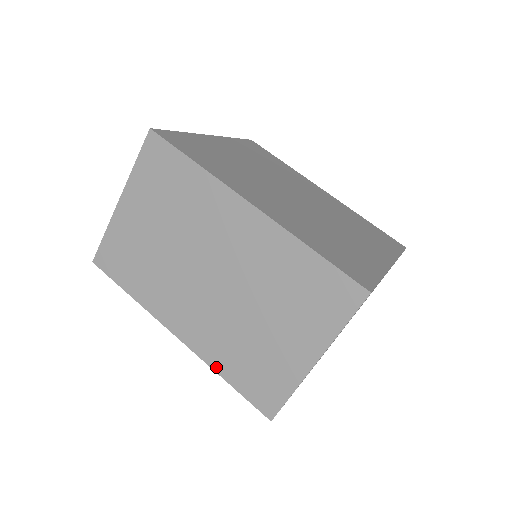
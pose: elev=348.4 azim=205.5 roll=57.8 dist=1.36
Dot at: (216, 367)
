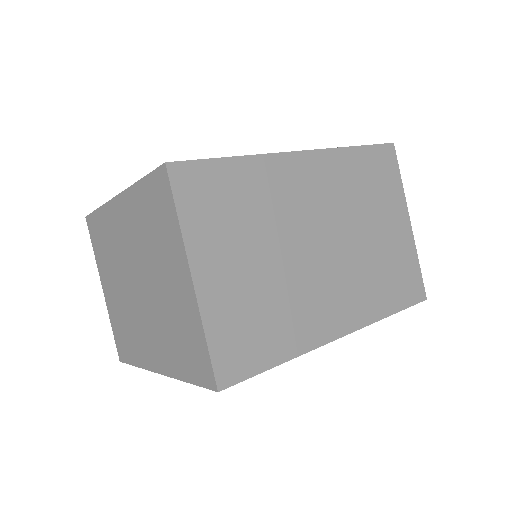
Dot at: (380, 314)
